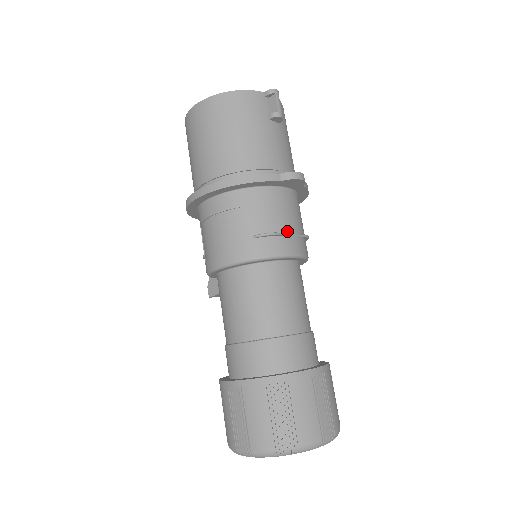
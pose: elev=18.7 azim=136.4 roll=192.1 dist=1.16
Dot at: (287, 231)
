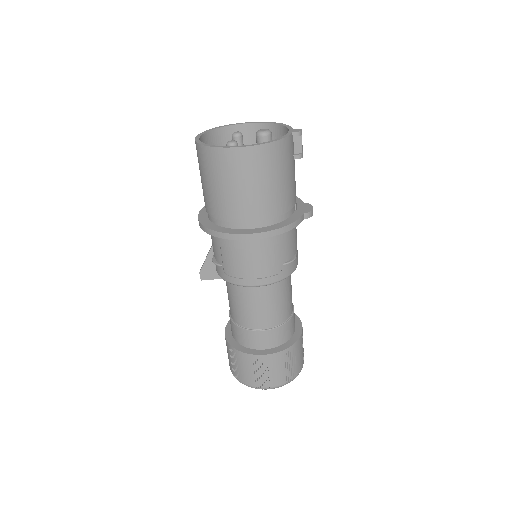
Dot at: occluded
